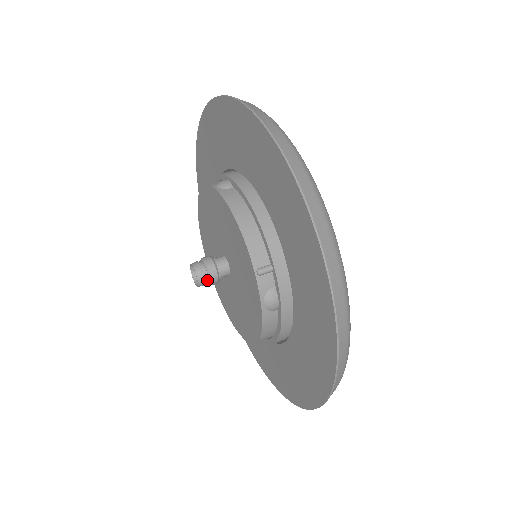
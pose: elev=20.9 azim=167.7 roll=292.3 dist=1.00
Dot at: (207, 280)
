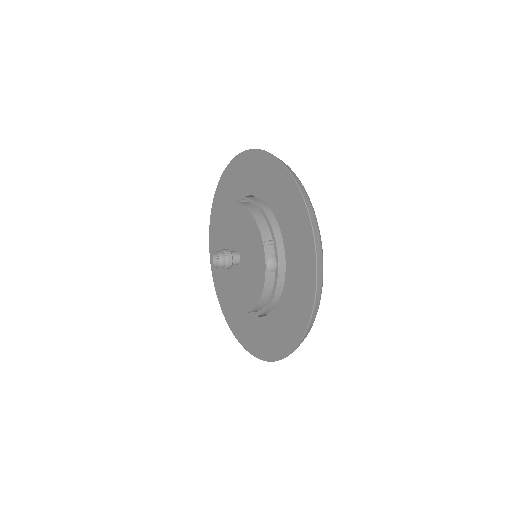
Dot at: (225, 263)
